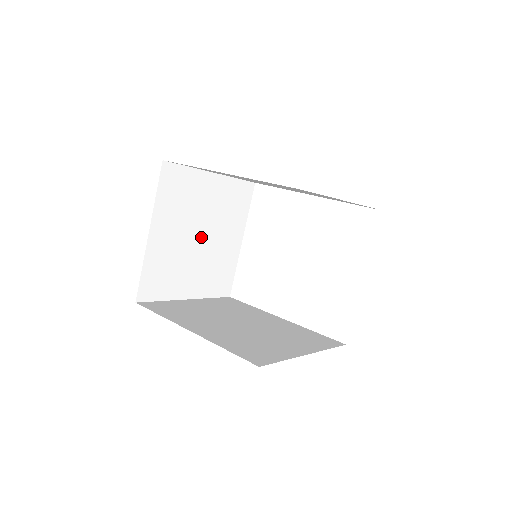
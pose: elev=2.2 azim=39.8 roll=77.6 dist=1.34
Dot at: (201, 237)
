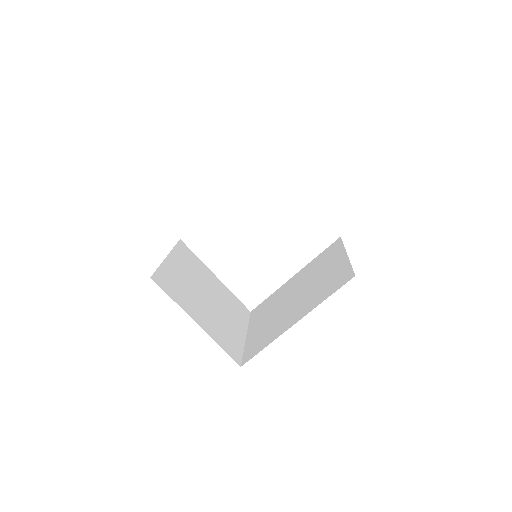
Dot at: (207, 297)
